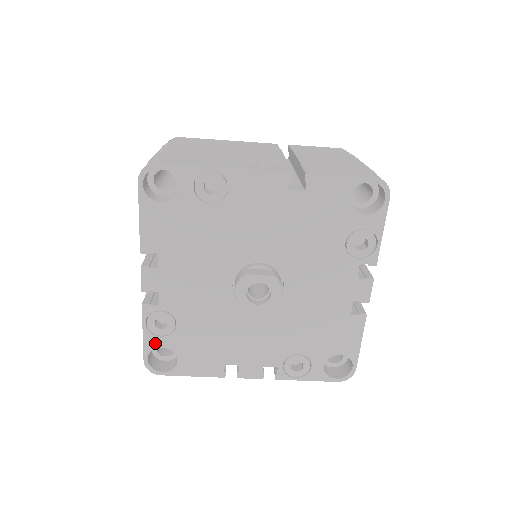
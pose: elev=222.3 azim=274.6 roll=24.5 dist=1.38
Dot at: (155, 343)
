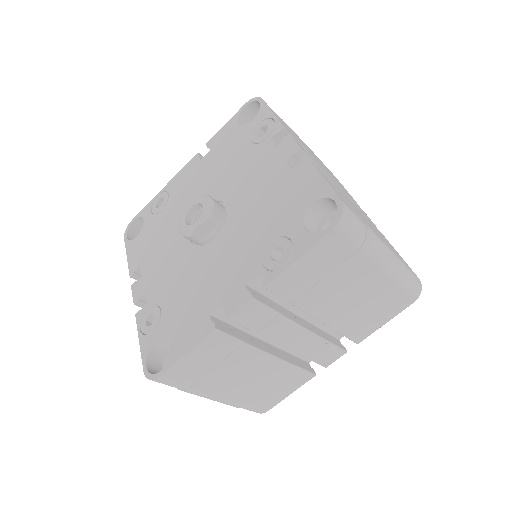
Dot at: (149, 343)
